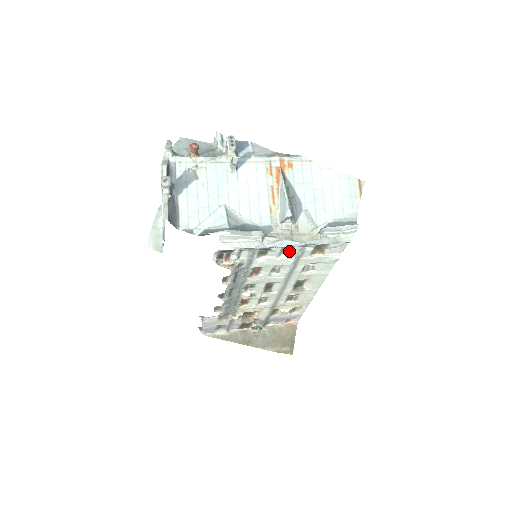
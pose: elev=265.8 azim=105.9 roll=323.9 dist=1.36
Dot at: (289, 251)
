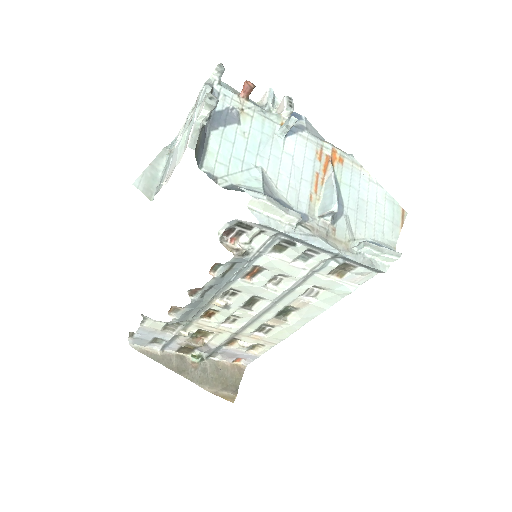
Dot at: (310, 258)
